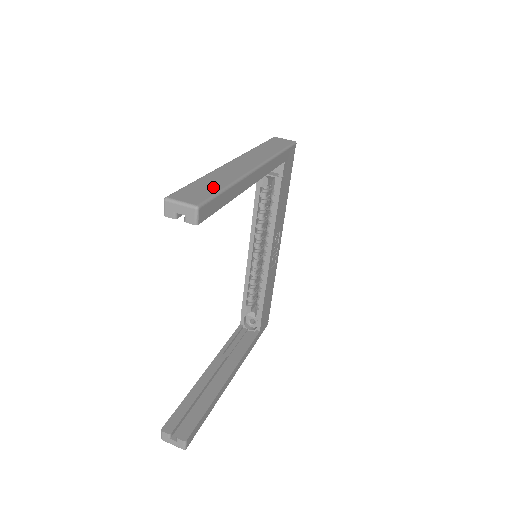
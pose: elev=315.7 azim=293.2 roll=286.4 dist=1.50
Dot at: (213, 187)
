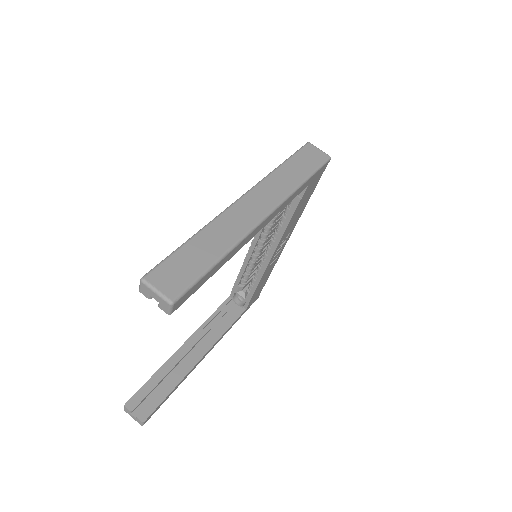
Dot at: (201, 261)
